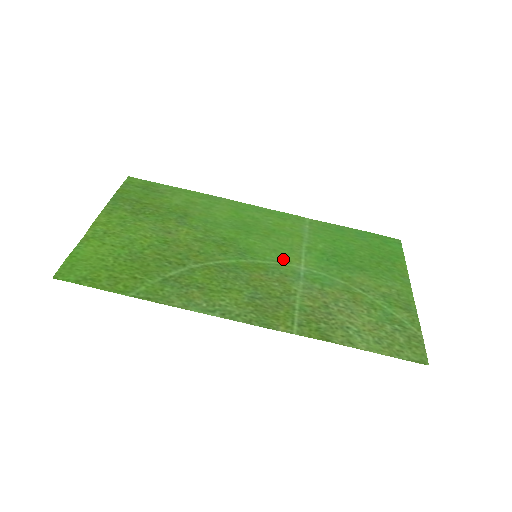
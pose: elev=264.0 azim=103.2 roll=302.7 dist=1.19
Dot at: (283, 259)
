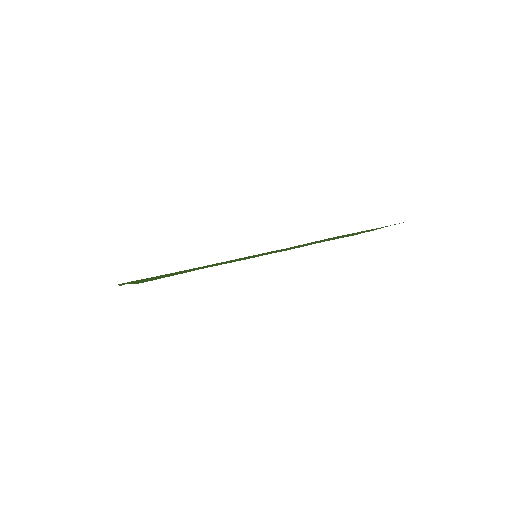
Dot at: occluded
